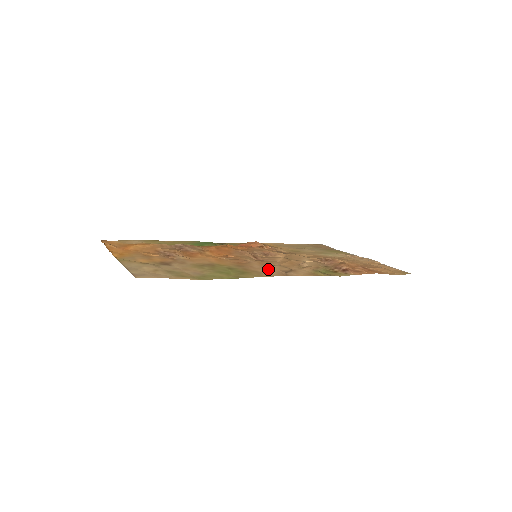
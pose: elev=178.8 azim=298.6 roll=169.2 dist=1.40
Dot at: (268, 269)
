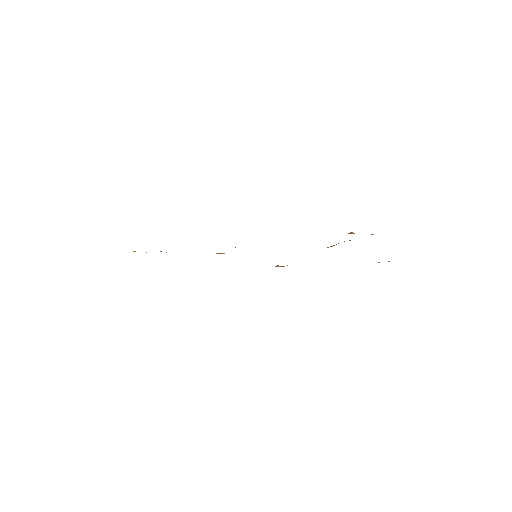
Dot at: occluded
